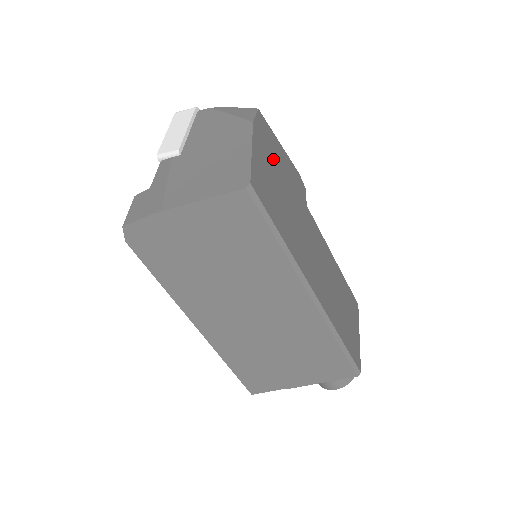
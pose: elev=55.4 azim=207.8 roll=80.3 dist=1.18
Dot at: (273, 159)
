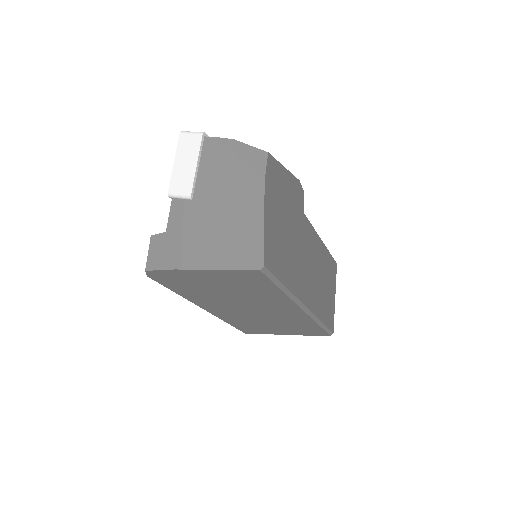
Dot at: (280, 201)
